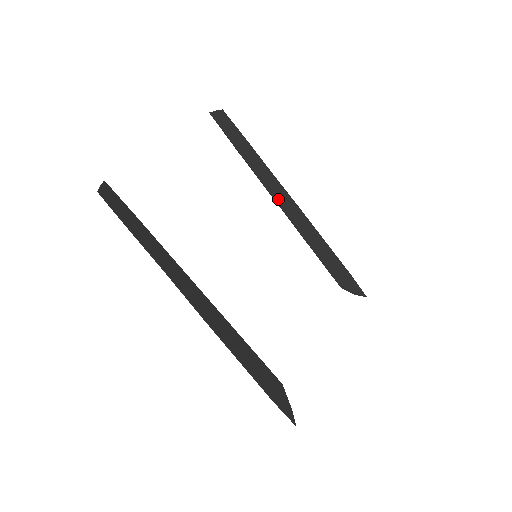
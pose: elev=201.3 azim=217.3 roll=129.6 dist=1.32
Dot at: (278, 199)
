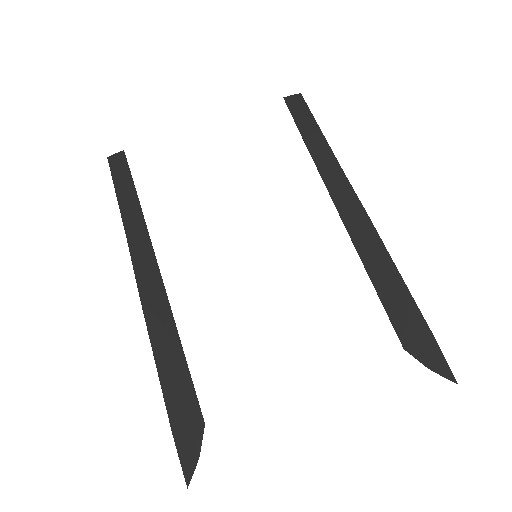
Dot at: (337, 199)
